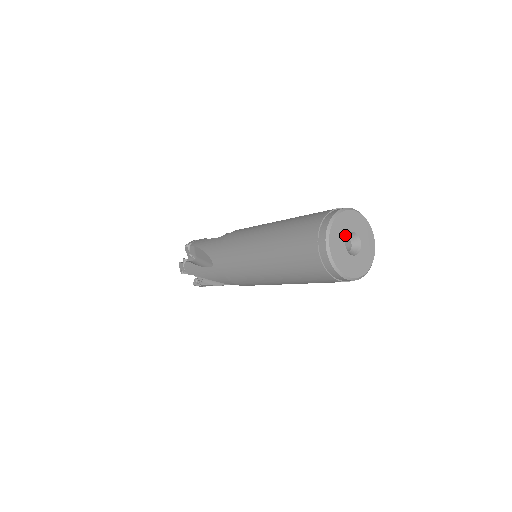
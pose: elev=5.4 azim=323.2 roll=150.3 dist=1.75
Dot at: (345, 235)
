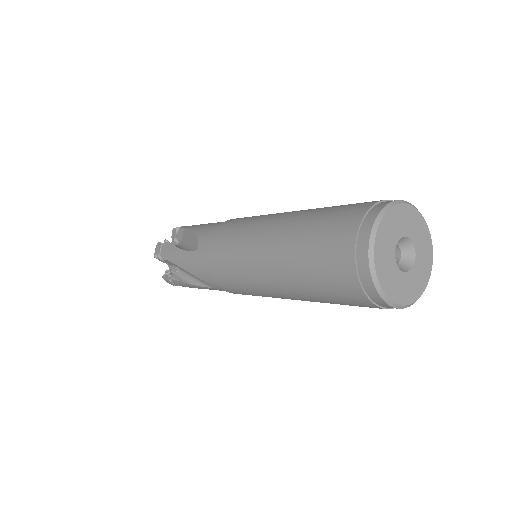
Dot at: (393, 258)
